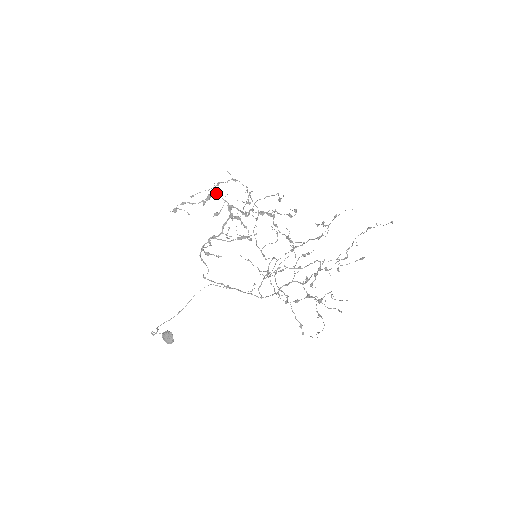
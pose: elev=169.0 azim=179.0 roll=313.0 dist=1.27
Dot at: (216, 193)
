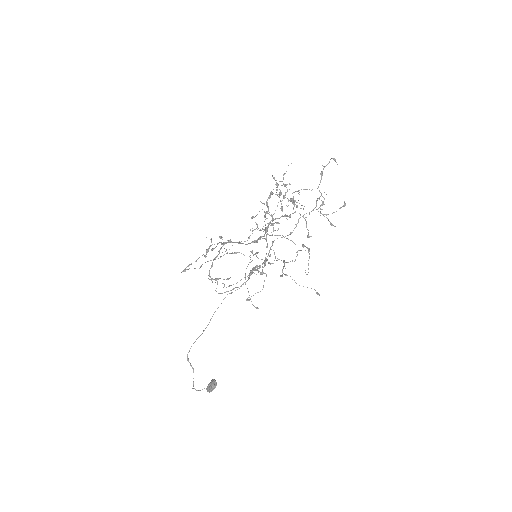
Dot at: occluded
